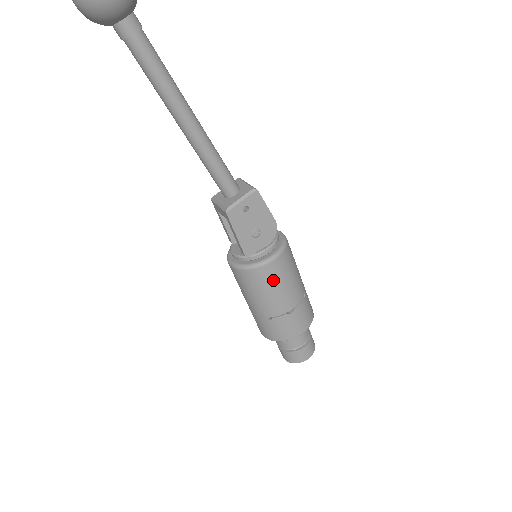
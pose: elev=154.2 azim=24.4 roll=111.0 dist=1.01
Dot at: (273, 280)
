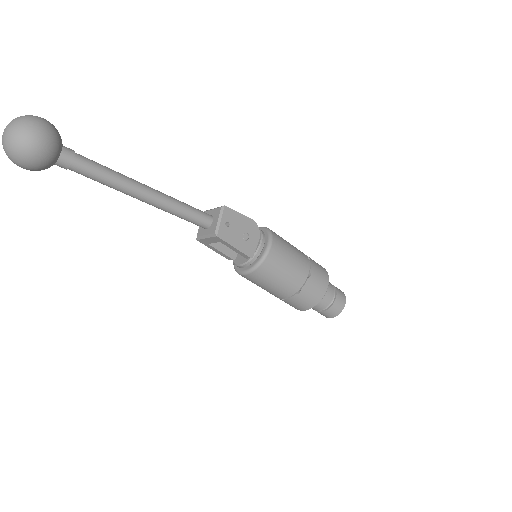
Dot at: (281, 260)
